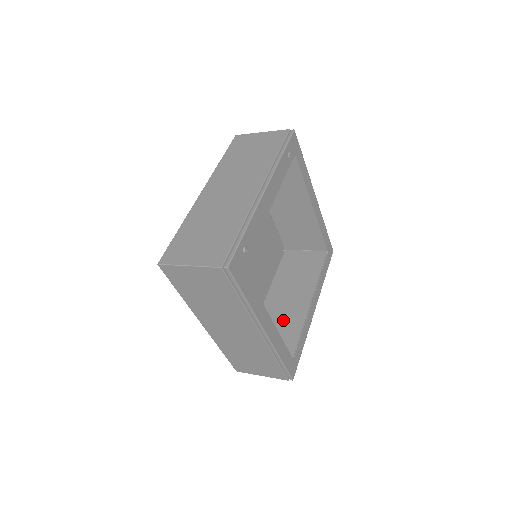
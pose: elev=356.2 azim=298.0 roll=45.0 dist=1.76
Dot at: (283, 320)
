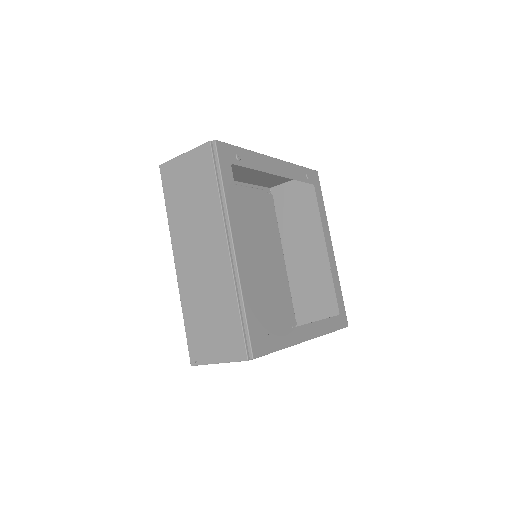
Dot at: occluded
